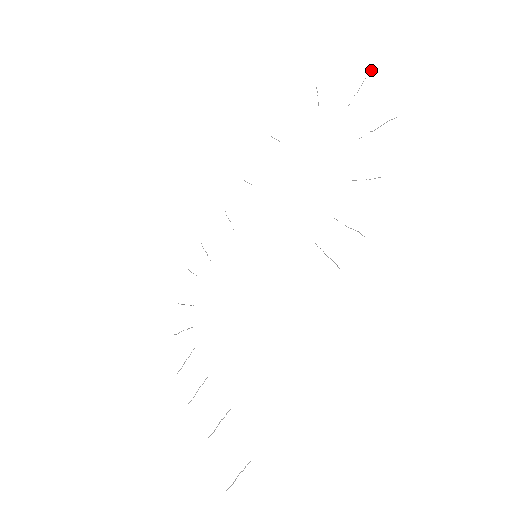
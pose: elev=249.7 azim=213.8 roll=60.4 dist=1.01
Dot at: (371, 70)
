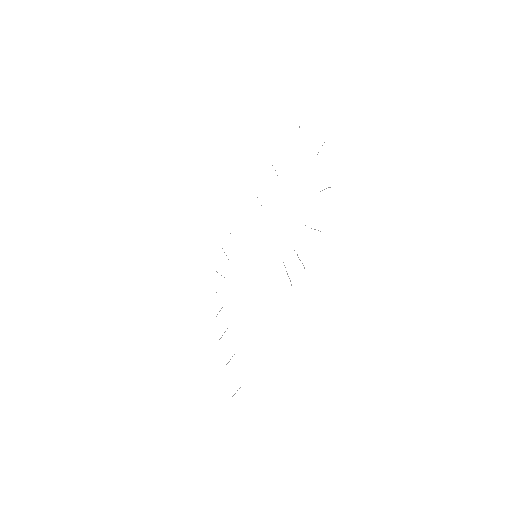
Dot at: occluded
